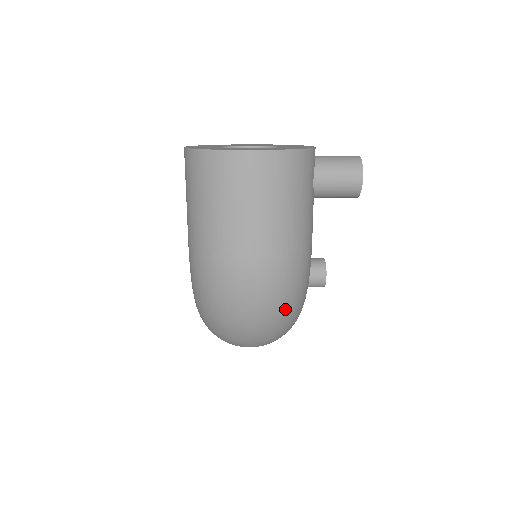
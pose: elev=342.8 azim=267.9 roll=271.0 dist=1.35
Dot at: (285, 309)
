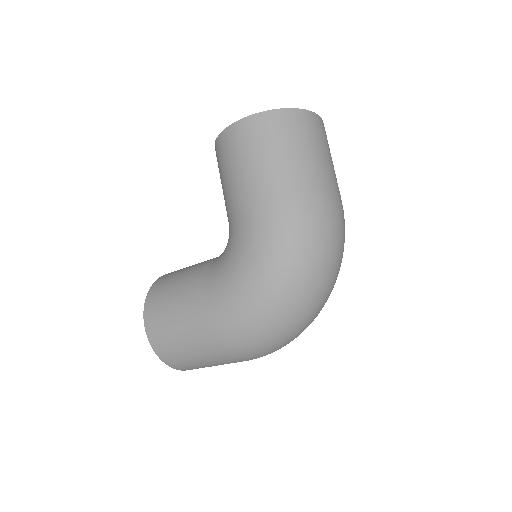
Dot at: occluded
